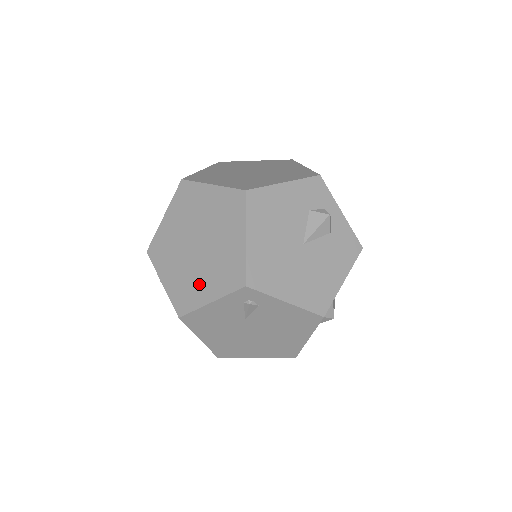
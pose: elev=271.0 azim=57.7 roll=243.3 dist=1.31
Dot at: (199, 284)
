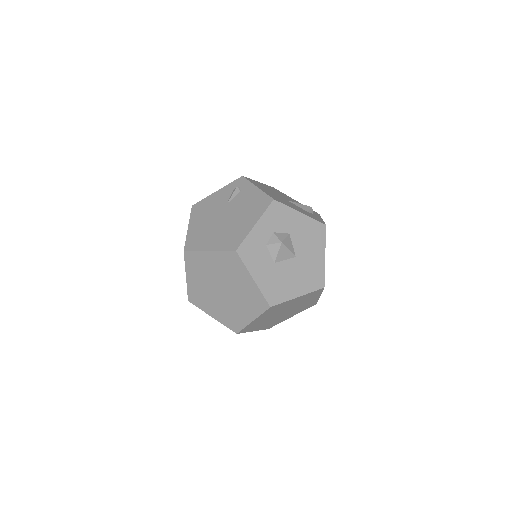
Dot at: occluded
